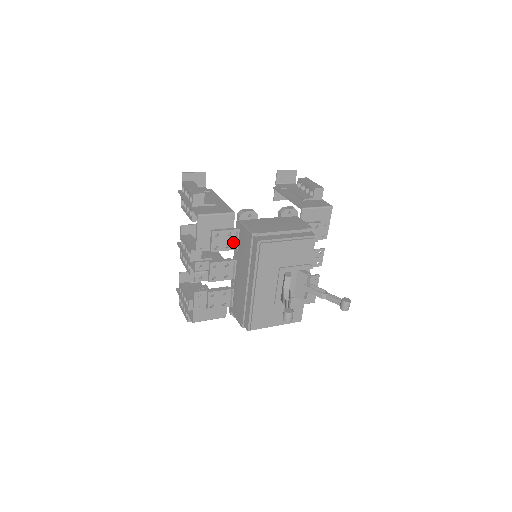
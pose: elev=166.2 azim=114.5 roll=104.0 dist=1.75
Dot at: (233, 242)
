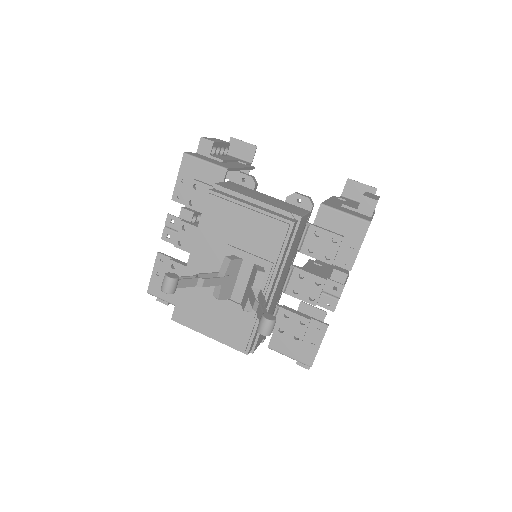
Dot at: occluded
